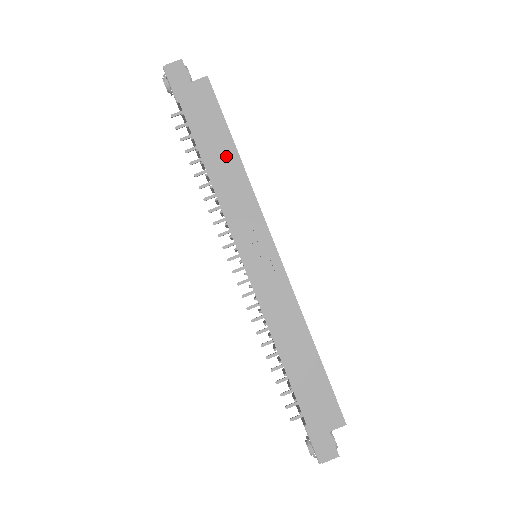
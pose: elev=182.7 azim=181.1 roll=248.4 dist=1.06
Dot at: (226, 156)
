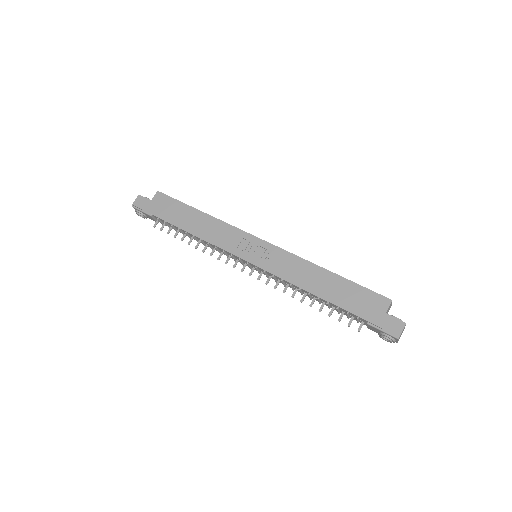
Dot at: (196, 218)
